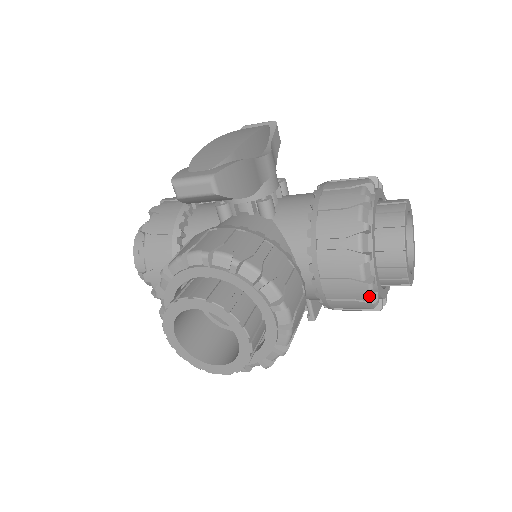
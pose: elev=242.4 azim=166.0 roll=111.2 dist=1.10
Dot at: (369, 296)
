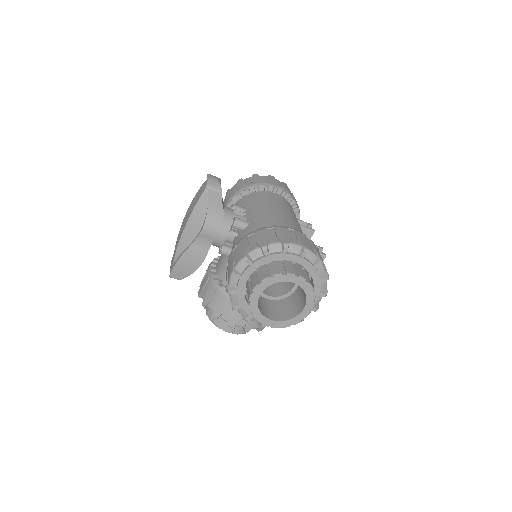
Dot at: occluded
